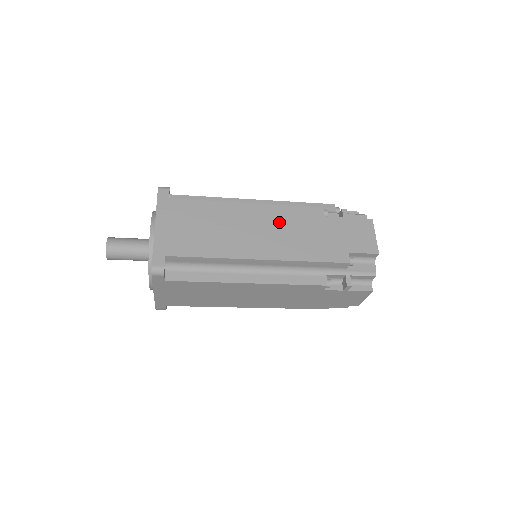
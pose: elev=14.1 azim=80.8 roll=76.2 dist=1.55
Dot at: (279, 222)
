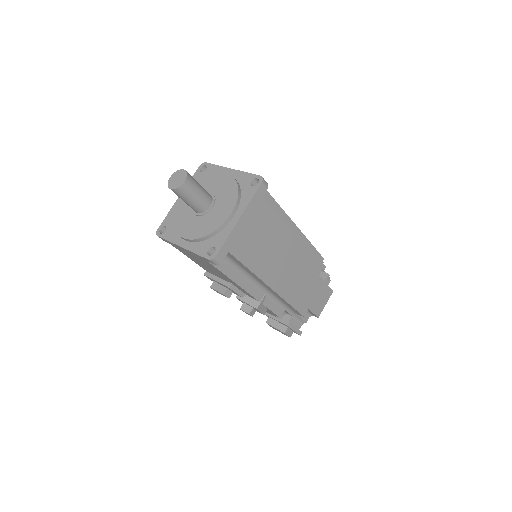
Dot at: occluded
